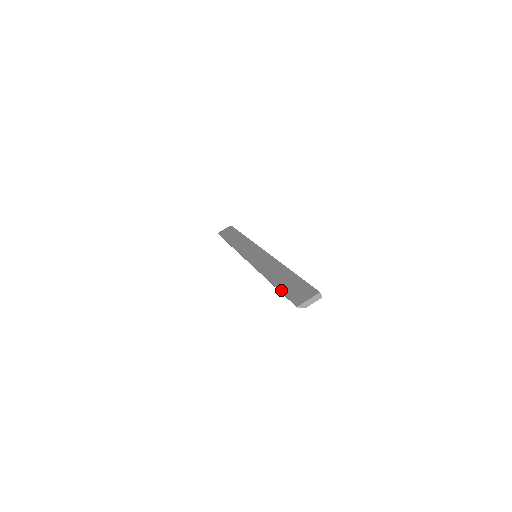
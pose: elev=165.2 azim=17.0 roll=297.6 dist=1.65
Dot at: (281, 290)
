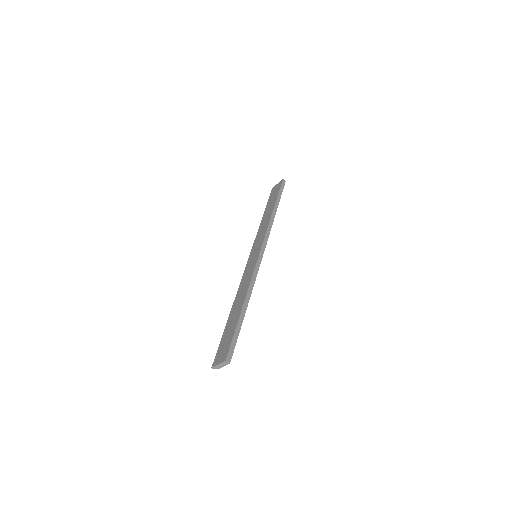
Dot at: (223, 334)
